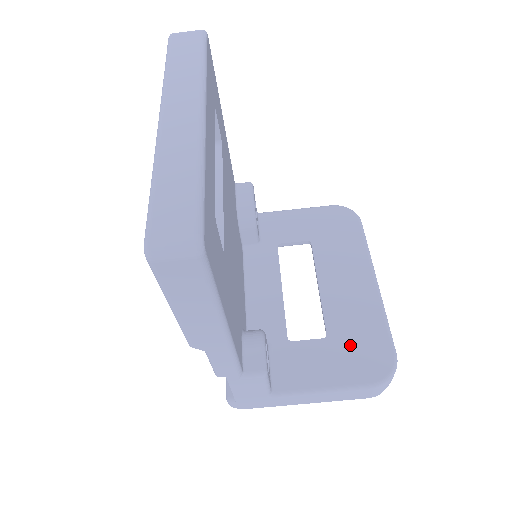
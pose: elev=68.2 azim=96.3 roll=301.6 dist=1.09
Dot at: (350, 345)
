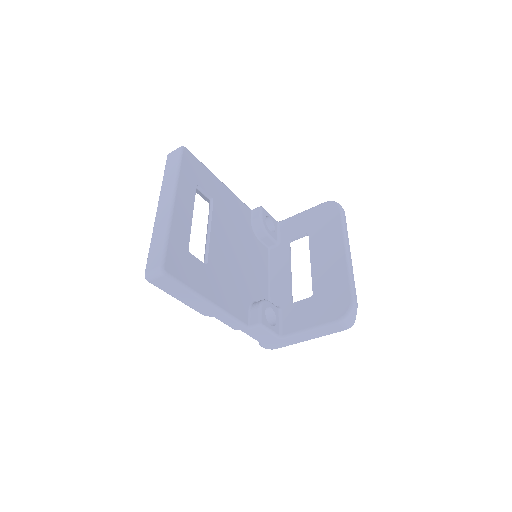
Dot at: (326, 298)
